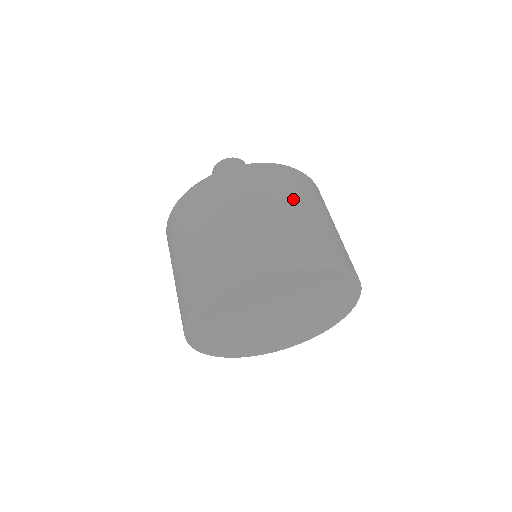
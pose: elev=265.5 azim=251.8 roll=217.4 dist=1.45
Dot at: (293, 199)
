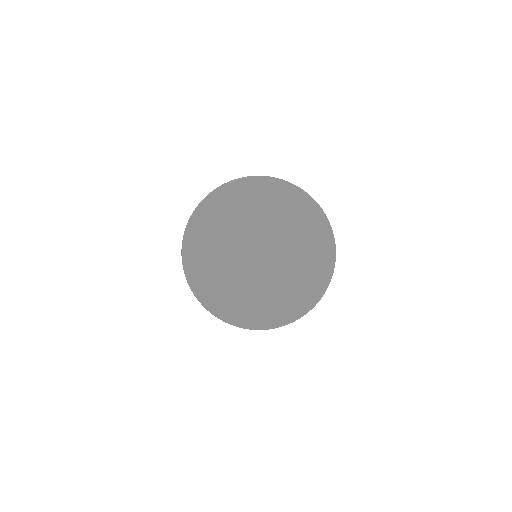
Dot at: occluded
